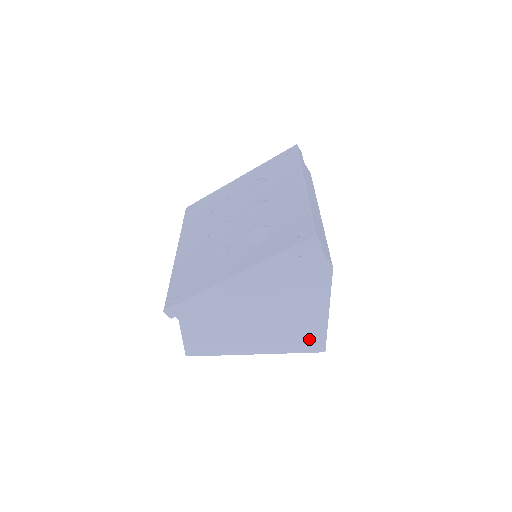
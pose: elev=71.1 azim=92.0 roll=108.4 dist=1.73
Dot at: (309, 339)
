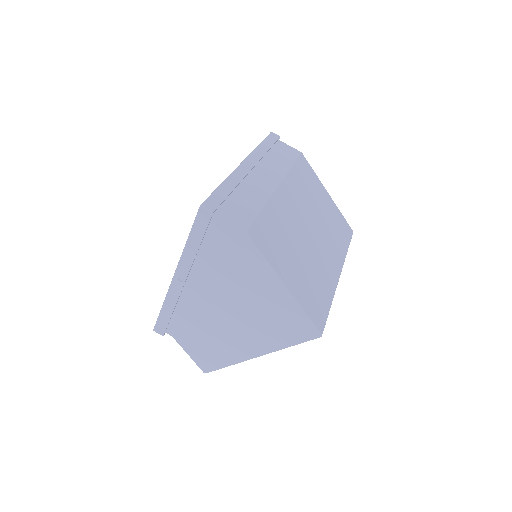
Dot at: (293, 324)
